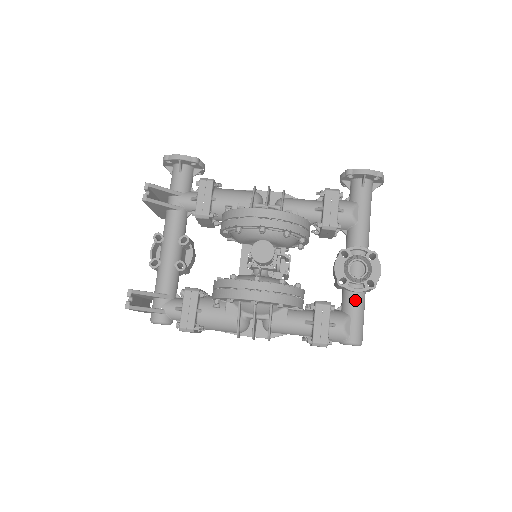
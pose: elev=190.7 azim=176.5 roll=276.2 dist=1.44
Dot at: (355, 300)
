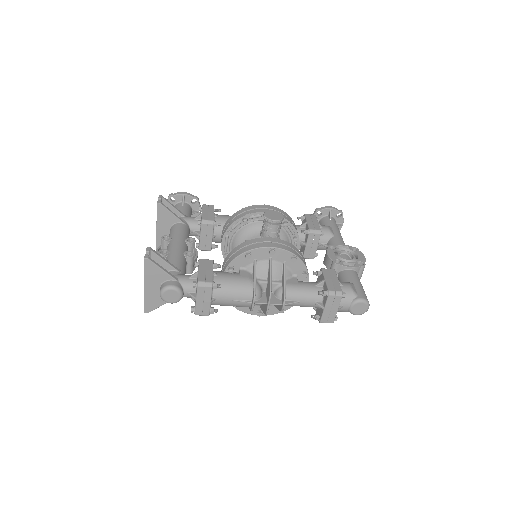
Dot at: (352, 274)
